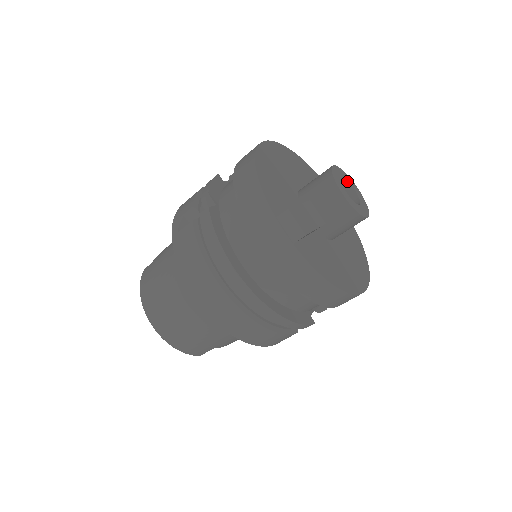
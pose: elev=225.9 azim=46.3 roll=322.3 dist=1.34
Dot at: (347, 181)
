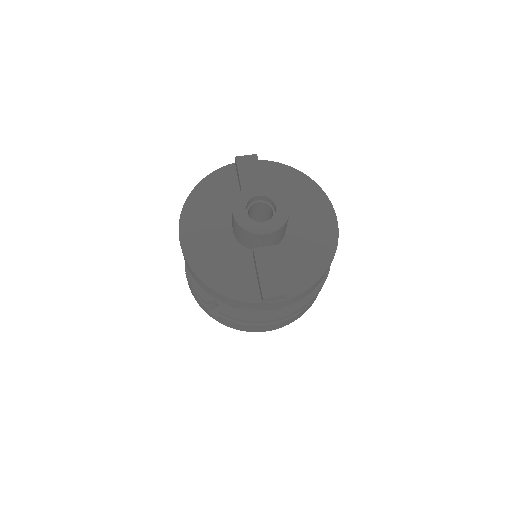
Dot at: (249, 201)
